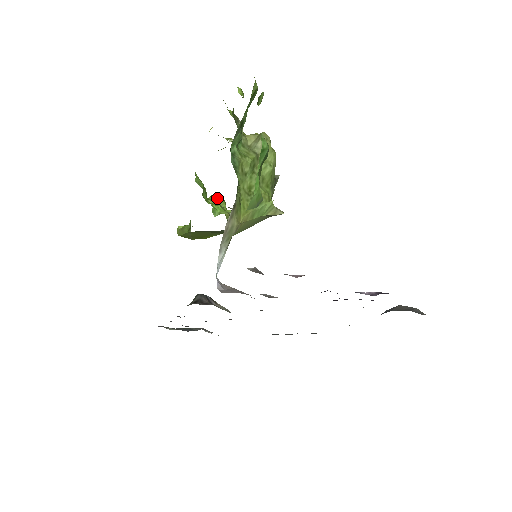
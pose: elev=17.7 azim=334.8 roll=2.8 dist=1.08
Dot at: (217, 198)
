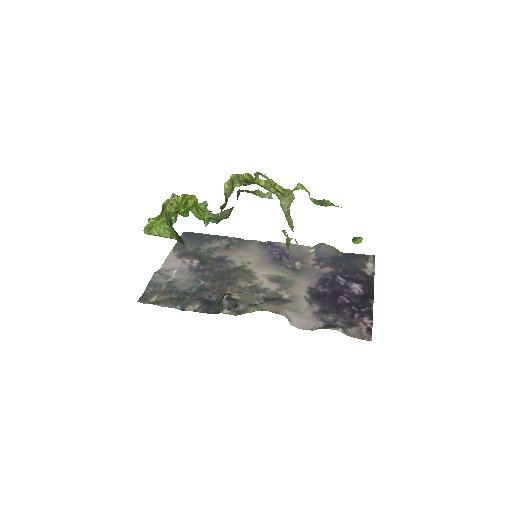
Dot at: (197, 204)
